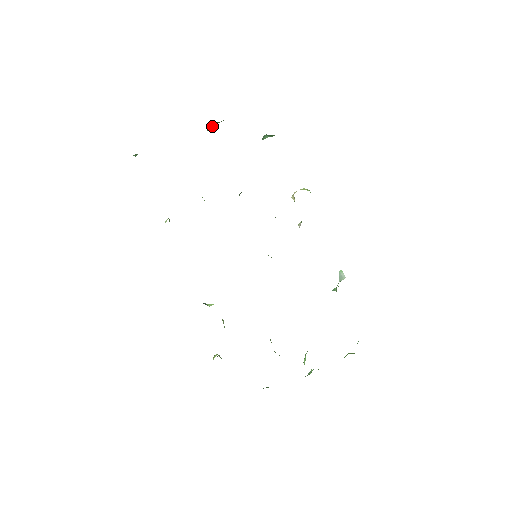
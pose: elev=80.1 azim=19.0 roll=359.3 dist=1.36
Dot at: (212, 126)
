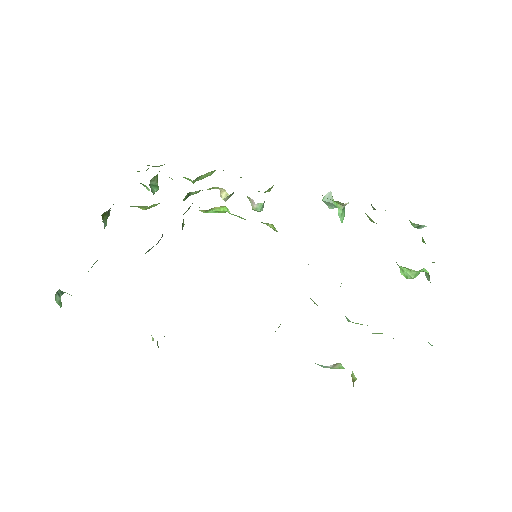
Dot at: (103, 222)
